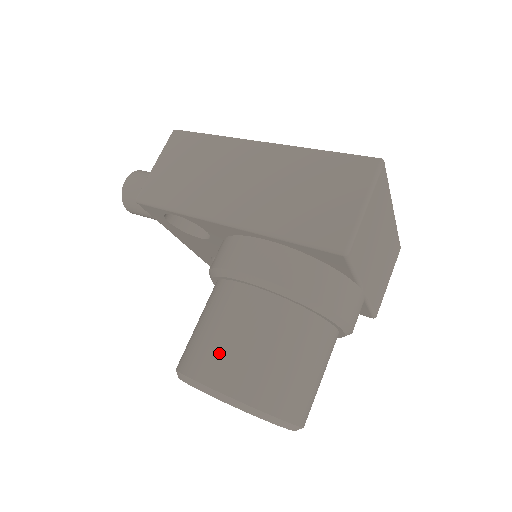
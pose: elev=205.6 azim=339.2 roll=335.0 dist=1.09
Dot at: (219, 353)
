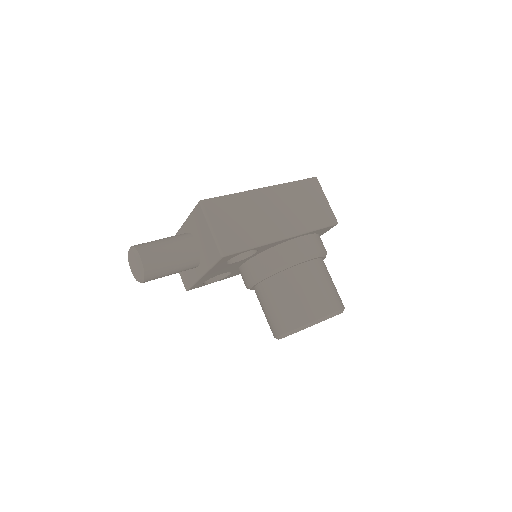
Dot at: (322, 298)
